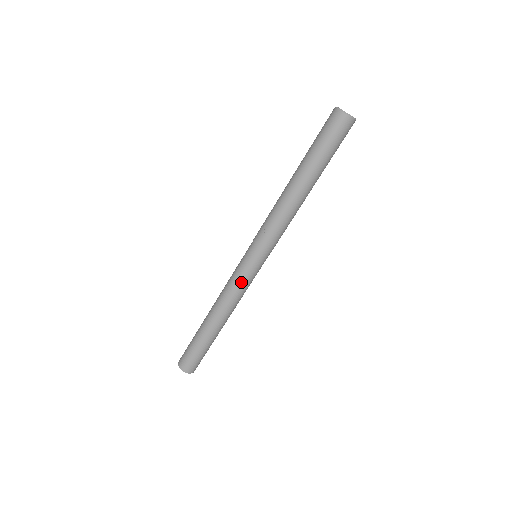
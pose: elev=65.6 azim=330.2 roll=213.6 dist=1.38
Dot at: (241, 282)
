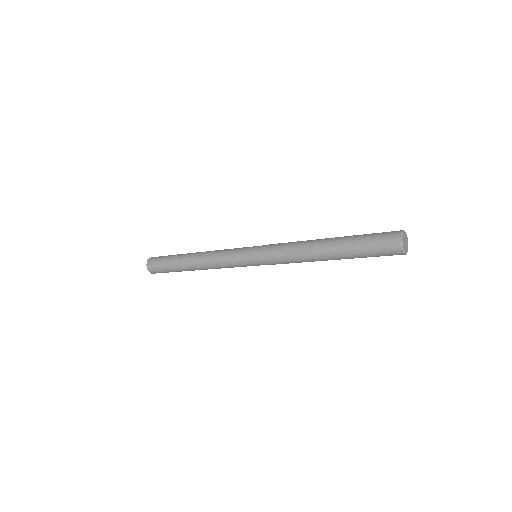
Dot at: occluded
